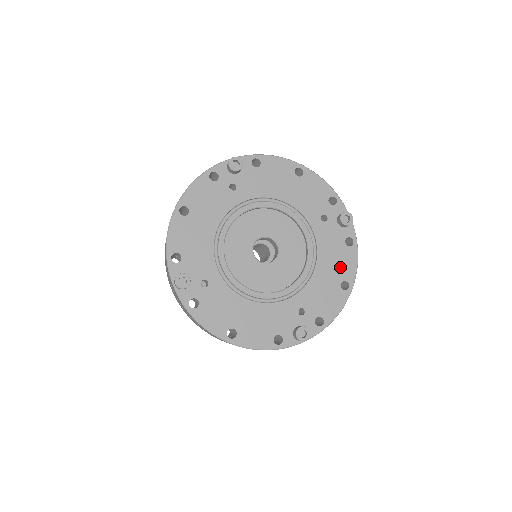
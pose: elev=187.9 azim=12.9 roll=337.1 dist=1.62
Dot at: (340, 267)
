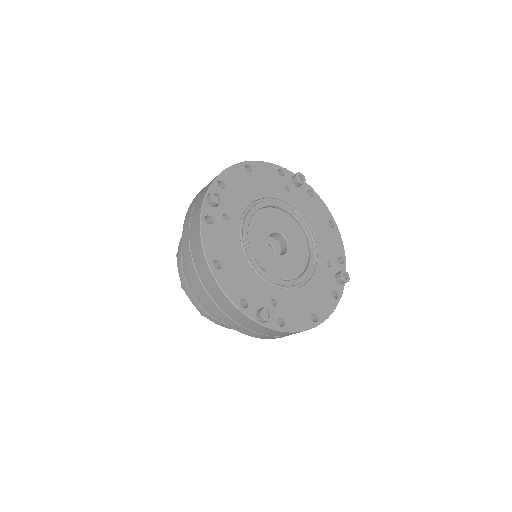
Dot at: (319, 303)
